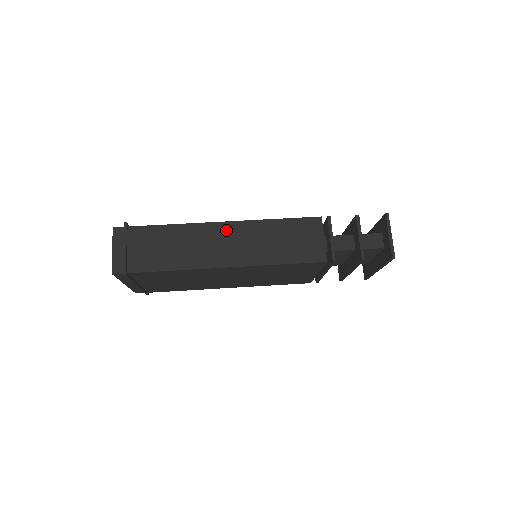
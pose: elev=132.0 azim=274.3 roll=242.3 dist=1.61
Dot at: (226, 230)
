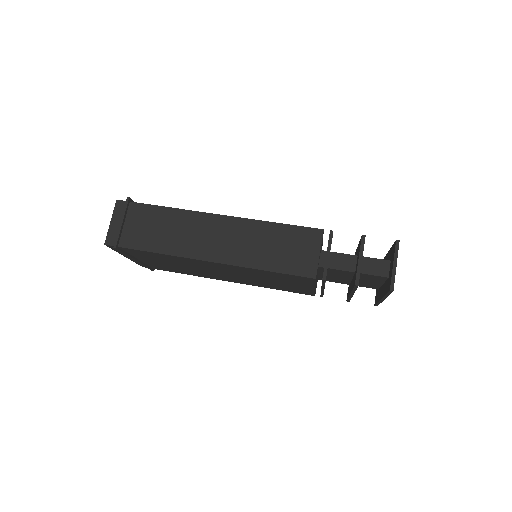
Dot at: (221, 224)
